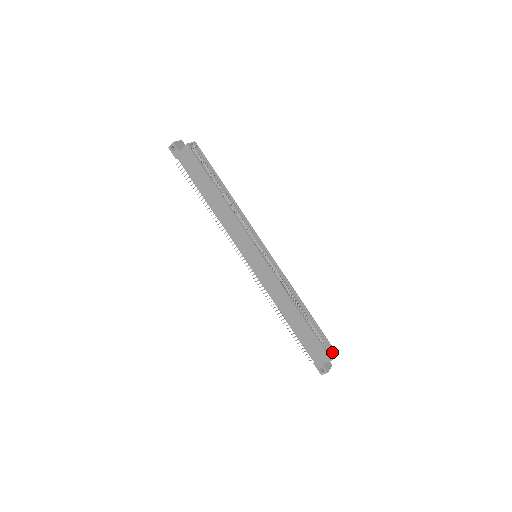
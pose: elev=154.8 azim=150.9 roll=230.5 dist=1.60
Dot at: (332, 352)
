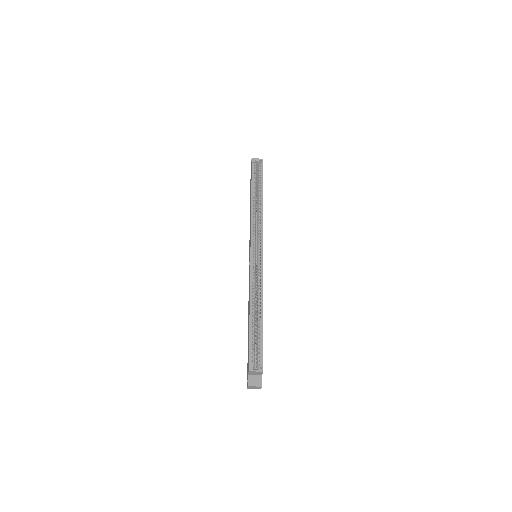
Dot at: (258, 366)
